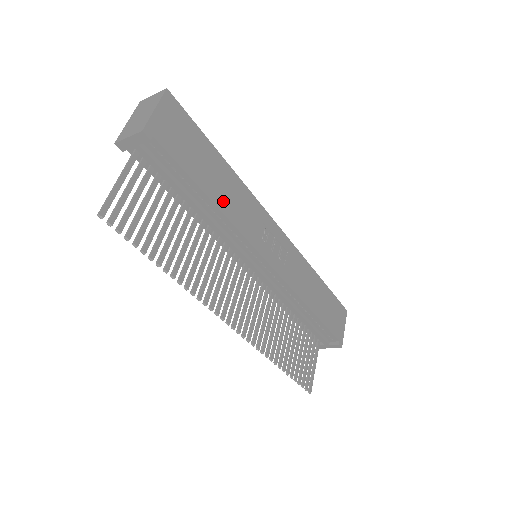
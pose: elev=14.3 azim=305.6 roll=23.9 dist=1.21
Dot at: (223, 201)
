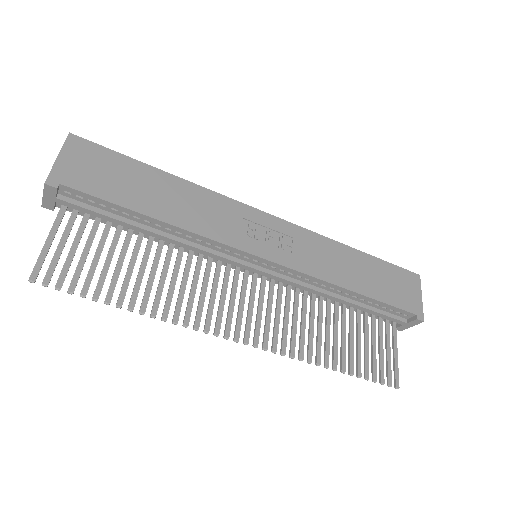
Dot at: (175, 215)
